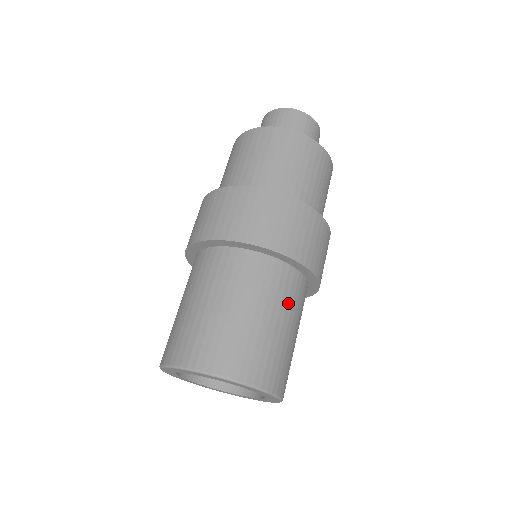
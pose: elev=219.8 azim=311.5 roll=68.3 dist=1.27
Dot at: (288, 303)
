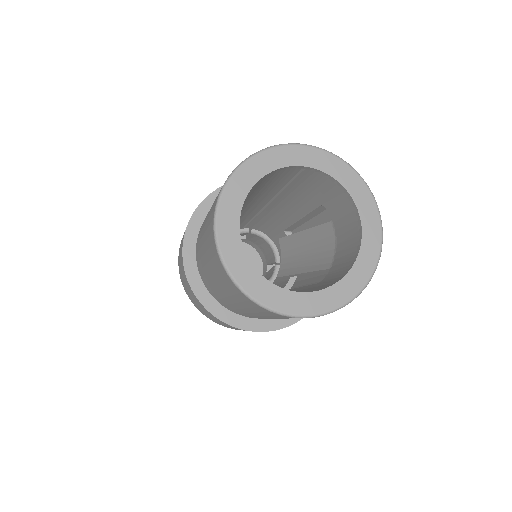
Dot at: occluded
